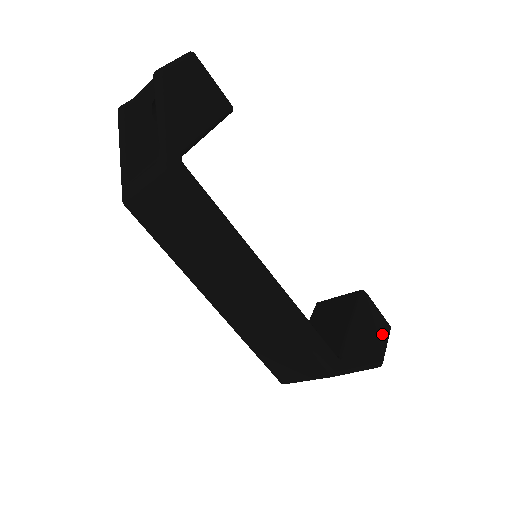
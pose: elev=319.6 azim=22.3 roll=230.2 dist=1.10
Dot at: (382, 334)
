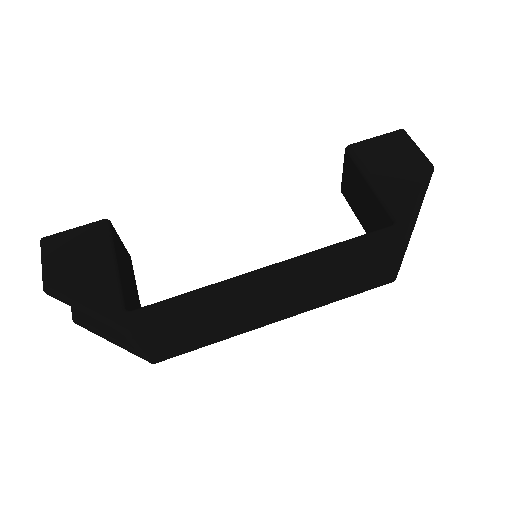
Dot at: (402, 147)
